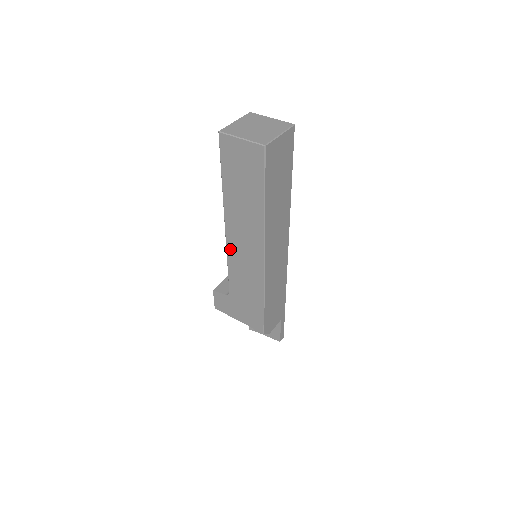
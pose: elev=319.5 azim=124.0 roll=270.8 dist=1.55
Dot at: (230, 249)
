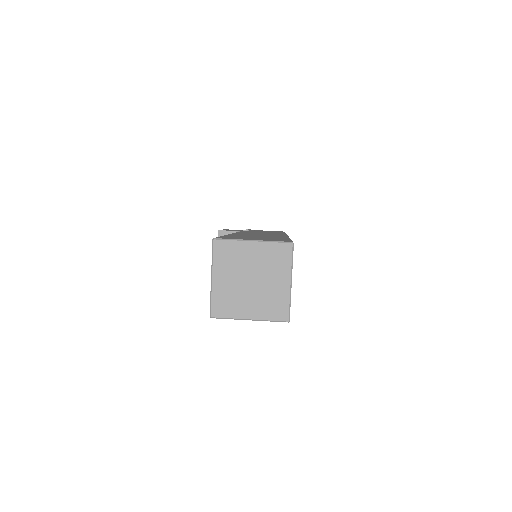
Dot at: occluded
